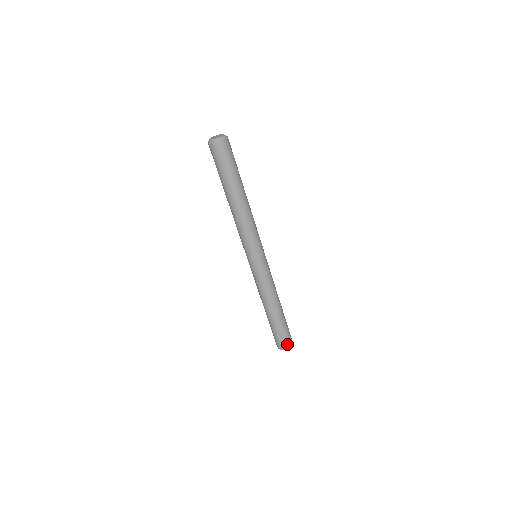
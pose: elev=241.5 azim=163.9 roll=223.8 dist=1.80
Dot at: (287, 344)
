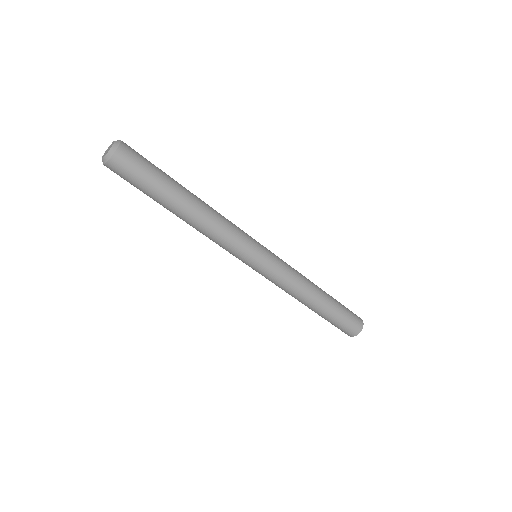
Dot at: (358, 321)
